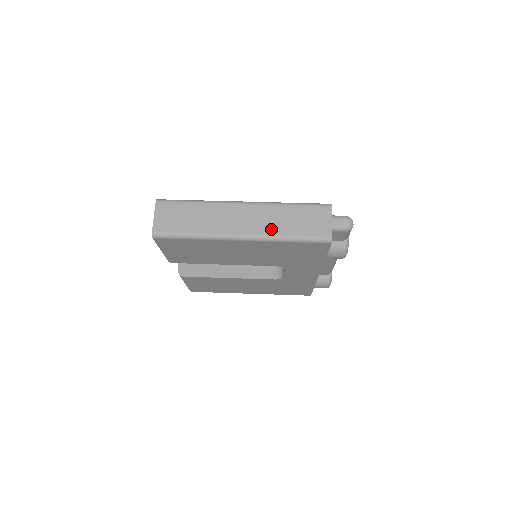
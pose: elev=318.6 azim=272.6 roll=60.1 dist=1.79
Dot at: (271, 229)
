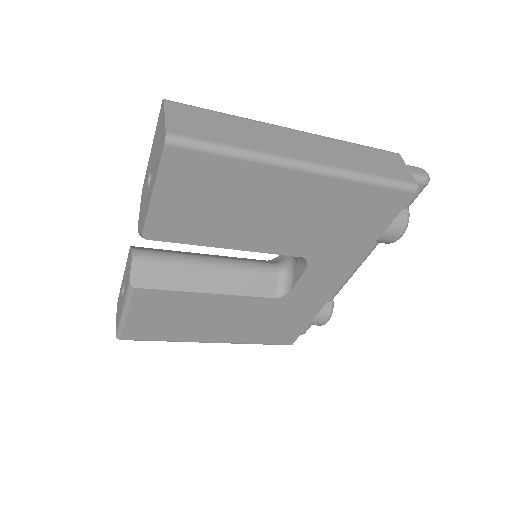
Dot at: (342, 162)
